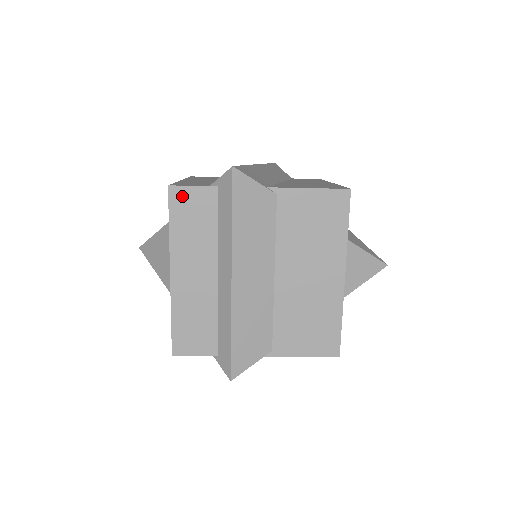
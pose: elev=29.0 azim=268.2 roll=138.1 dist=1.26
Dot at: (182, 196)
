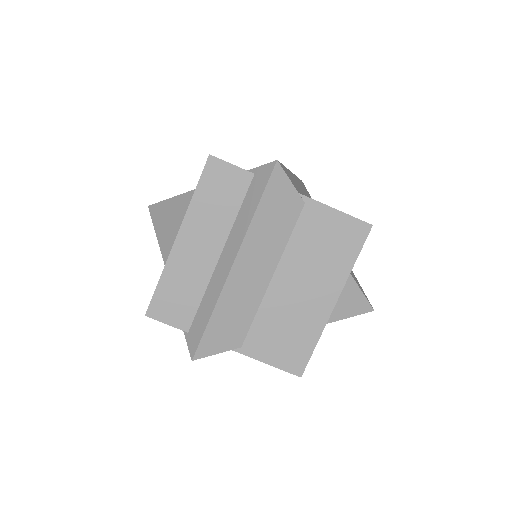
Dot at: (218, 169)
